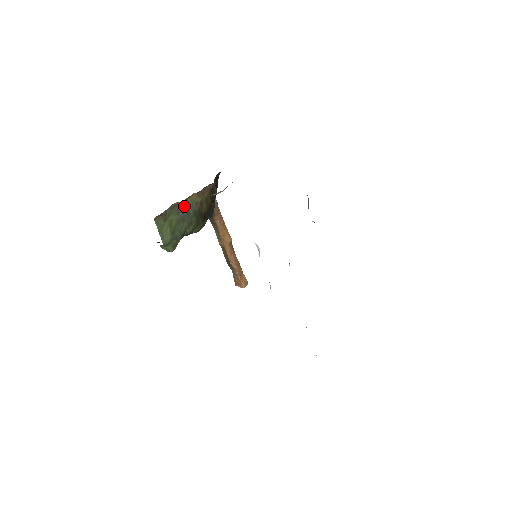
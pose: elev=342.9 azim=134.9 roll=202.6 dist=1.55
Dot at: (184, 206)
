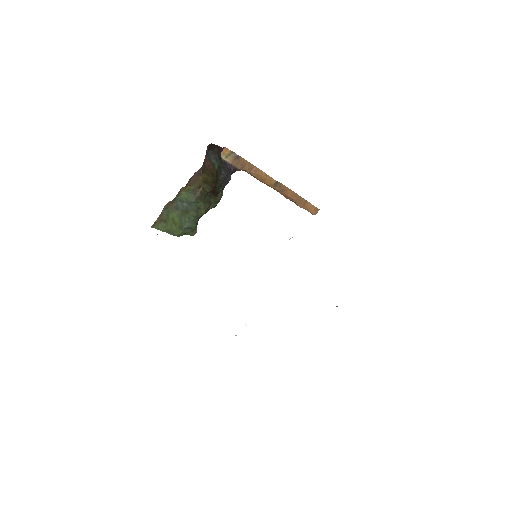
Dot at: (181, 199)
